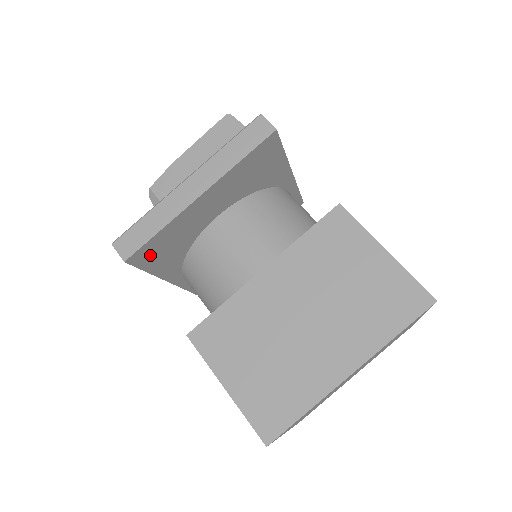
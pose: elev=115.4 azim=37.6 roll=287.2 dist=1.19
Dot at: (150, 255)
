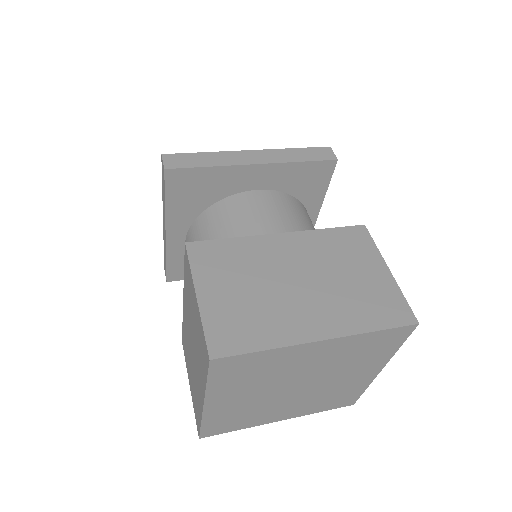
Dot at: (183, 185)
